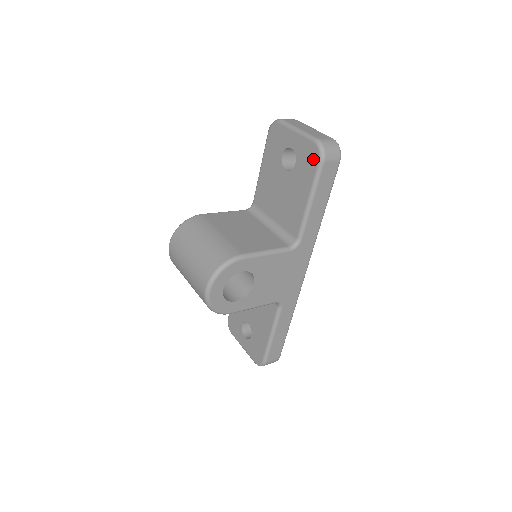
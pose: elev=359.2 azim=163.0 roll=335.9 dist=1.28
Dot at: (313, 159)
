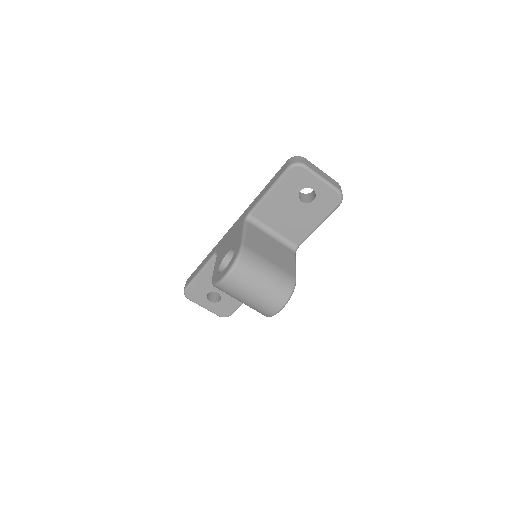
Dot at: (333, 202)
